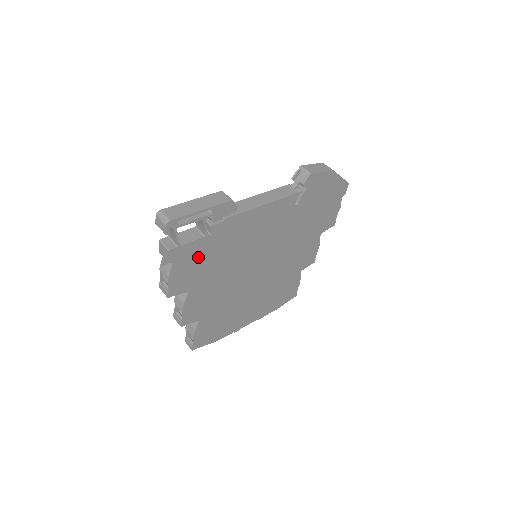
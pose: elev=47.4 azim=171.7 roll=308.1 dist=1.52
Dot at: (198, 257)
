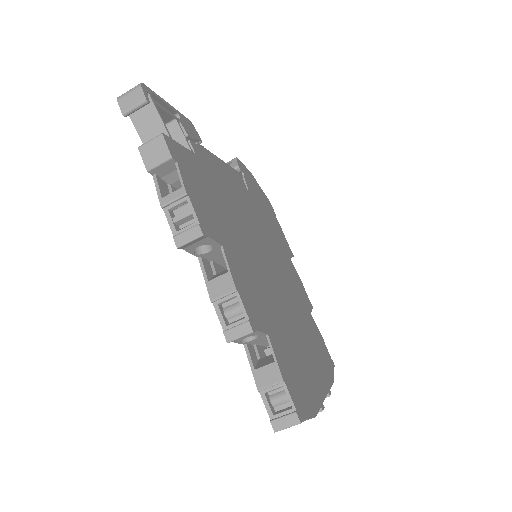
Dot at: (200, 182)
